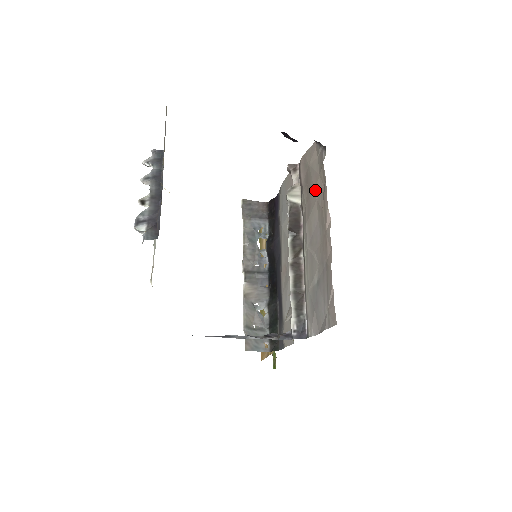
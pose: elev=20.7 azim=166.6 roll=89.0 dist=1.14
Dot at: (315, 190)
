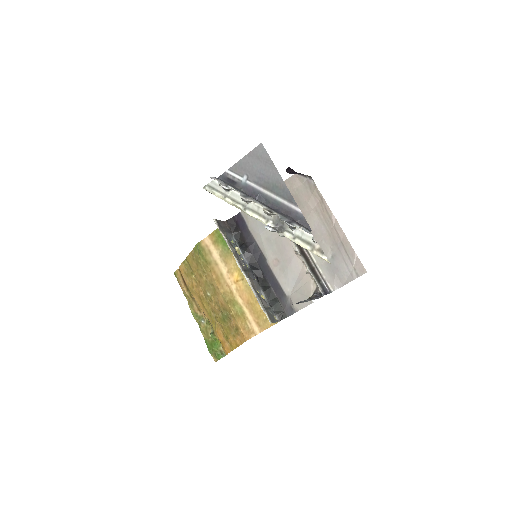
Dot at: (310, 204)
